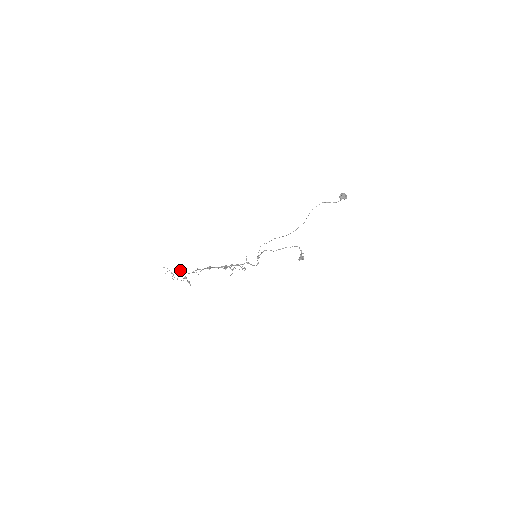
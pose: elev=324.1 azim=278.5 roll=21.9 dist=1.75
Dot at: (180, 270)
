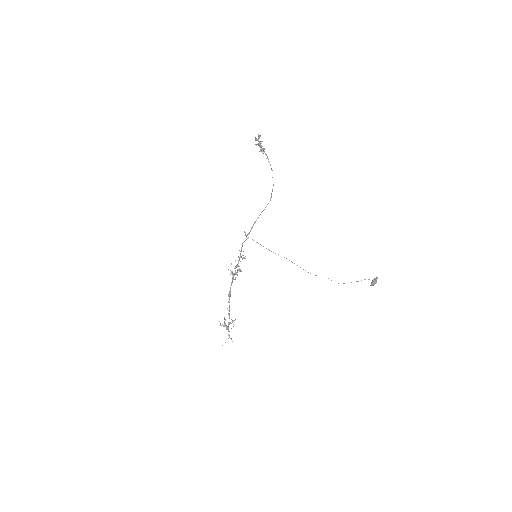
Dot at: occluded
